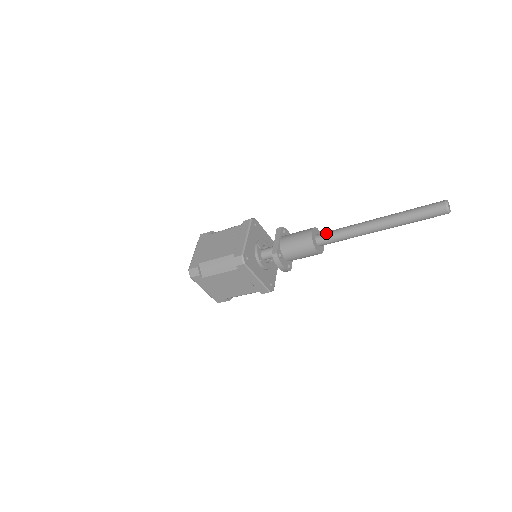
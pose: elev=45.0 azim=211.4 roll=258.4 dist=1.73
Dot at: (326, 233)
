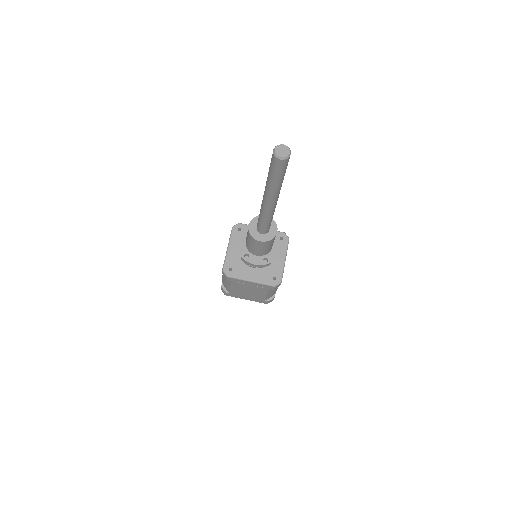
Dot at: occluded
